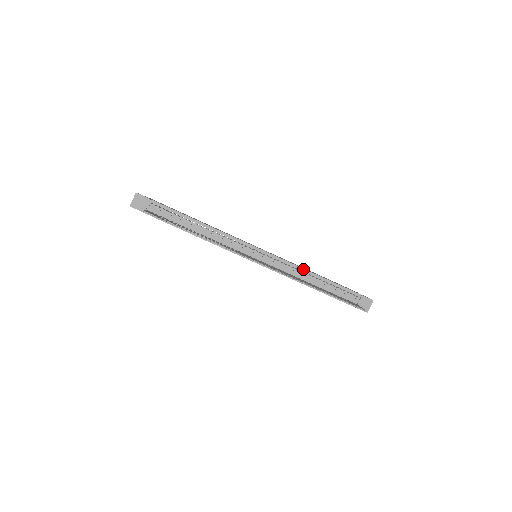
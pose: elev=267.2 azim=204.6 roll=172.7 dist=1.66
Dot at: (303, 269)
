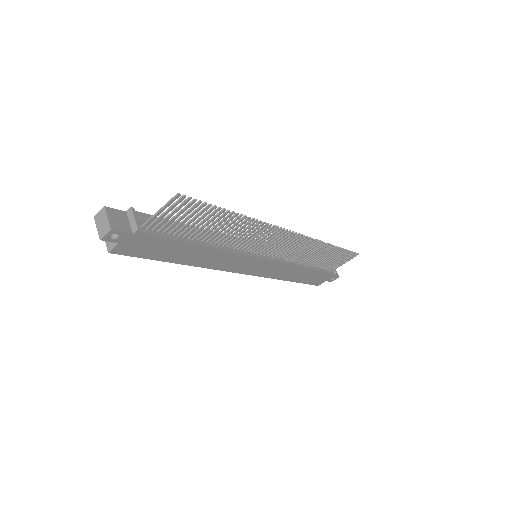
Dot at: occluded
